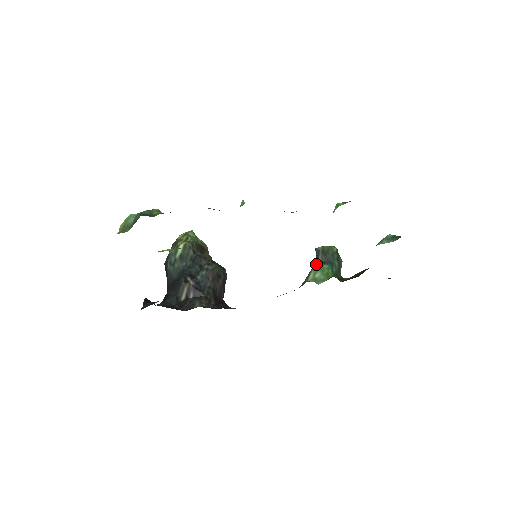
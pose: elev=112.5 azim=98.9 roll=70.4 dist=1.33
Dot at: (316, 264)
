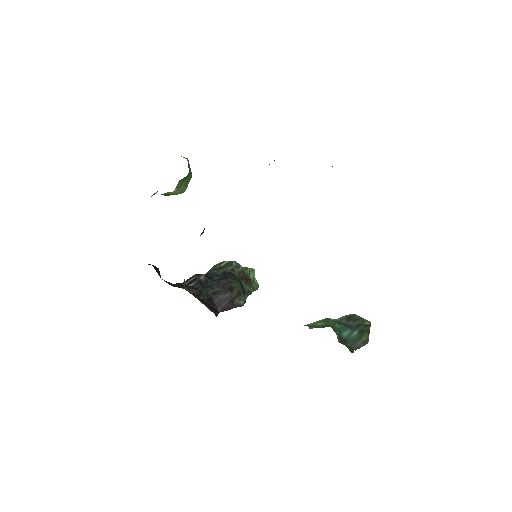
Dot at: (328, 318)
